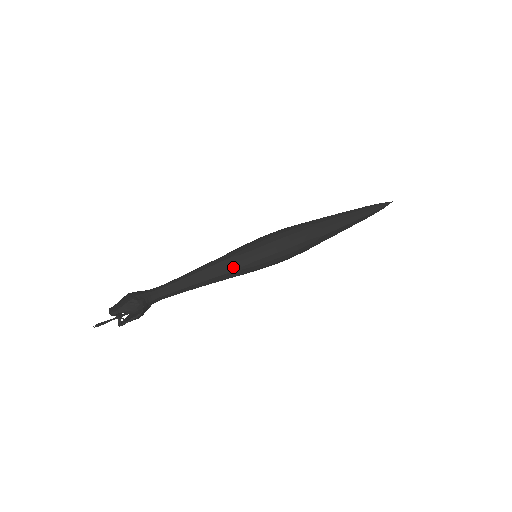
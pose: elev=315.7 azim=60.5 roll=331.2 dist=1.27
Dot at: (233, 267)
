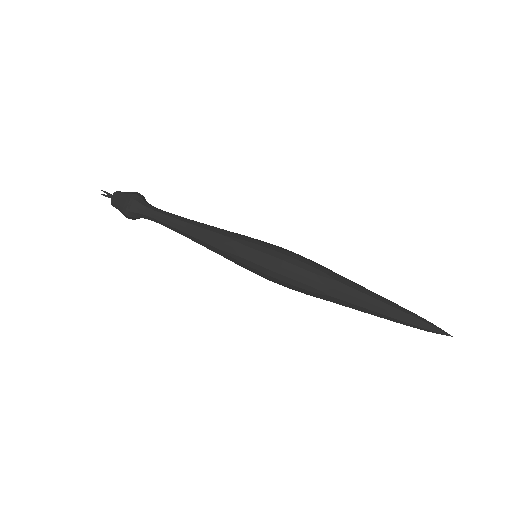
Dot at: occluded
